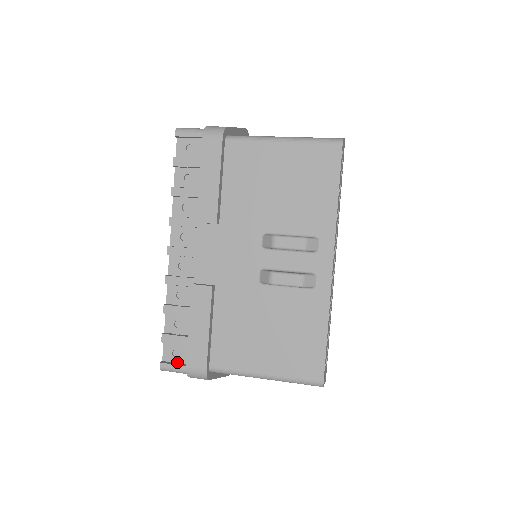
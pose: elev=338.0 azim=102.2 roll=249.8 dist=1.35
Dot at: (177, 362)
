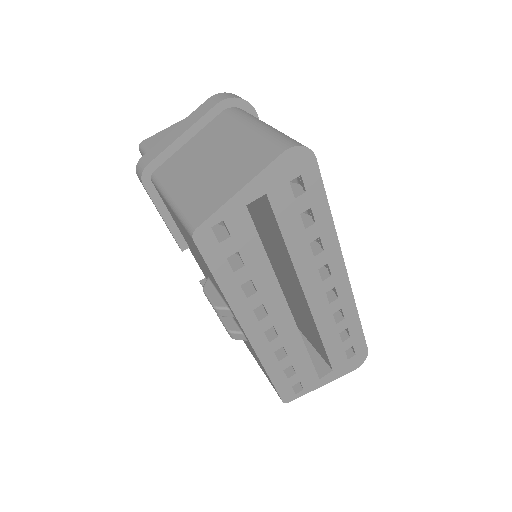
Dot at: occluded
